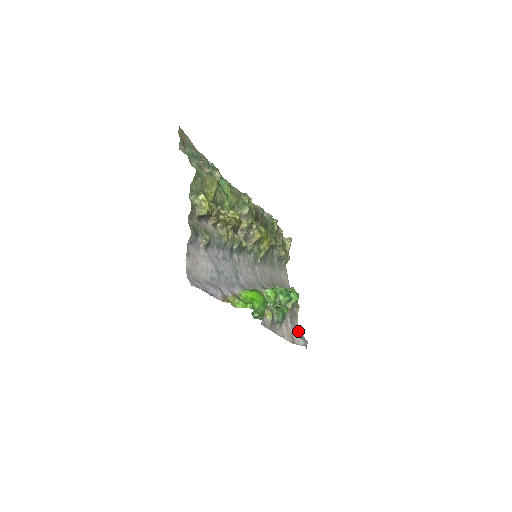
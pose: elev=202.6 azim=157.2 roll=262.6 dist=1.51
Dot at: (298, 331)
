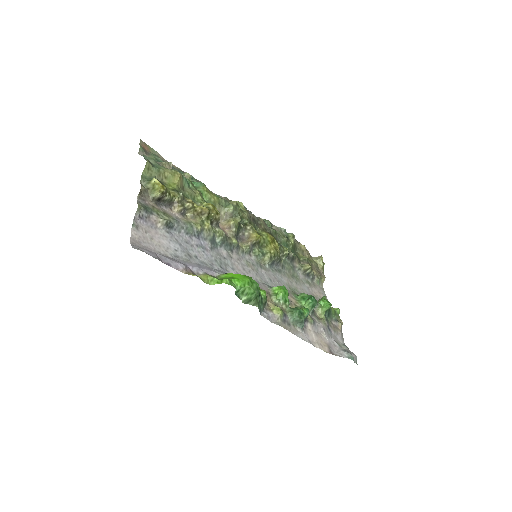
Dot at: (343, 346)
